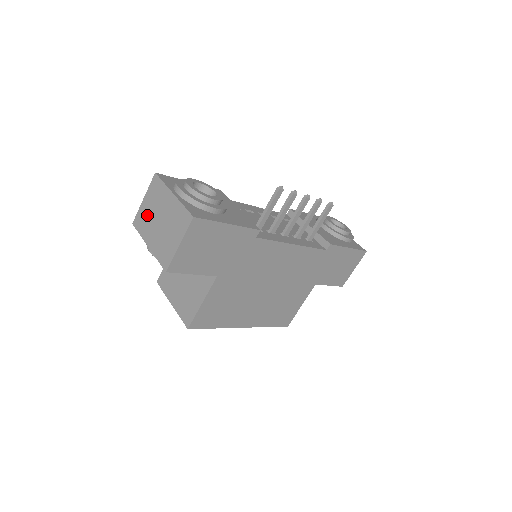
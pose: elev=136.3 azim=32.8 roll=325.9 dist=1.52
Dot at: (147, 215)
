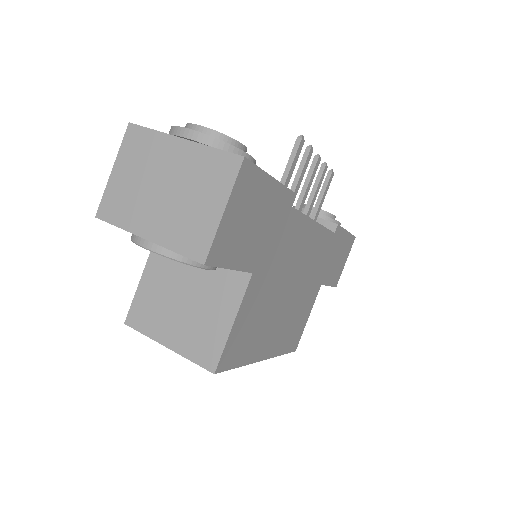
Dot at: (129, 191)
